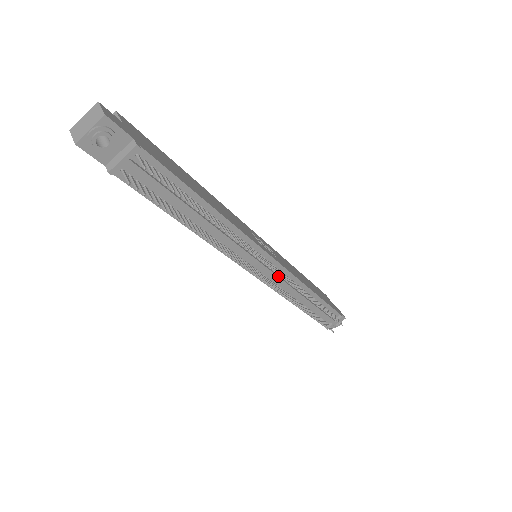
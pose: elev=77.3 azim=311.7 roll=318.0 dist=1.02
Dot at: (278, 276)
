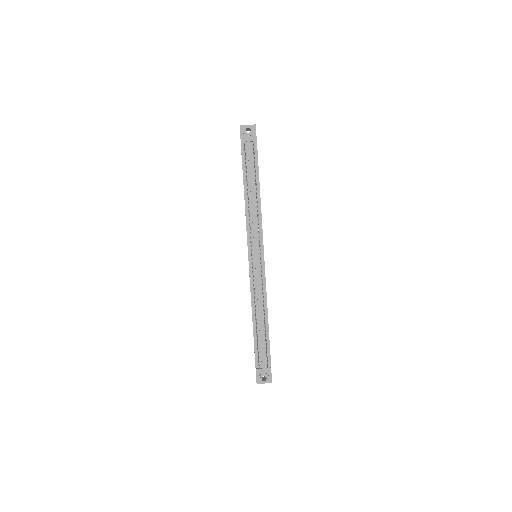
Dot at: (259, 271)
